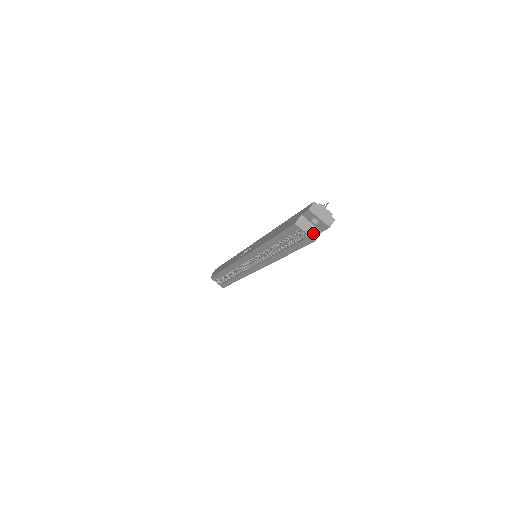
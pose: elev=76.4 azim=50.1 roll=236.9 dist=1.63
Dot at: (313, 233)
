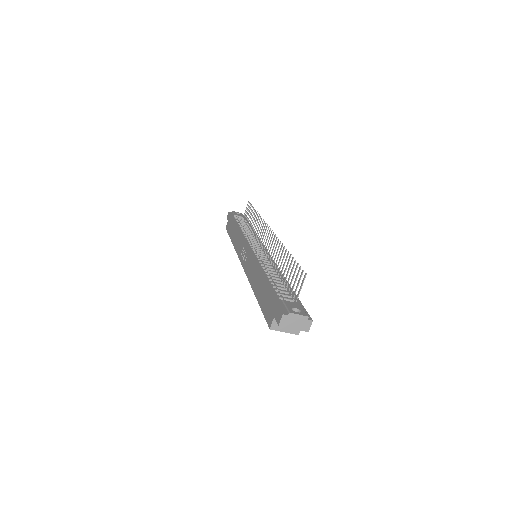
Dot at: (293, 329)
